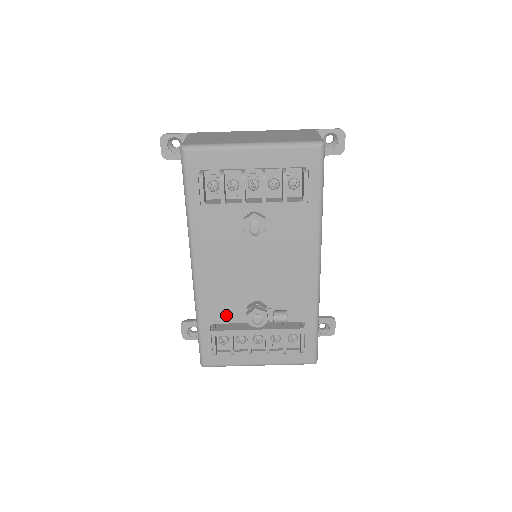
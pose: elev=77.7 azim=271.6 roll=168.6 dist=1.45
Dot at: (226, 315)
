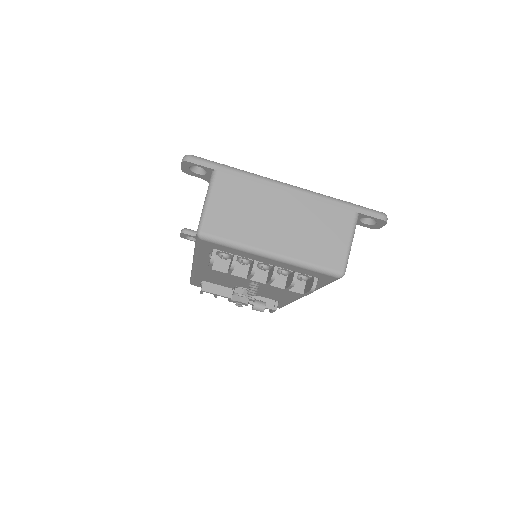
Dot at: (216, 282)
